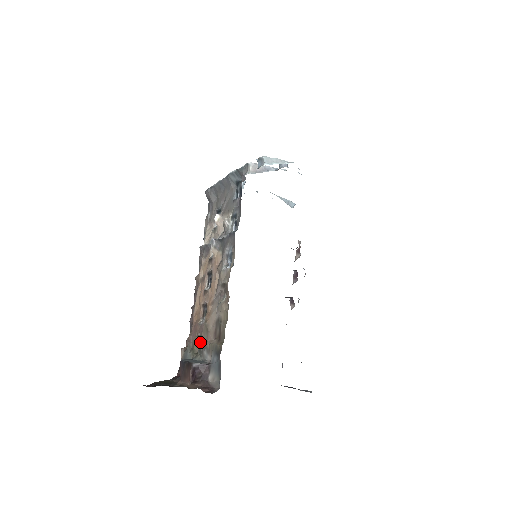
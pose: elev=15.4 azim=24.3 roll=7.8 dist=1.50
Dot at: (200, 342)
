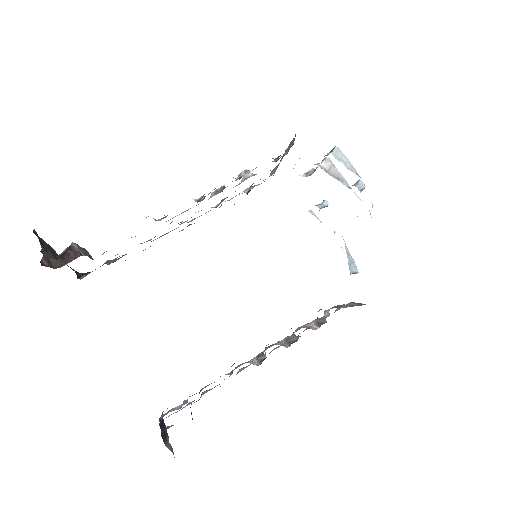
Dot at: occluded
